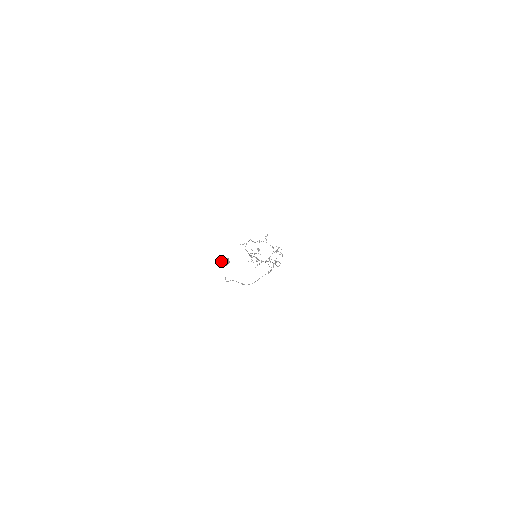
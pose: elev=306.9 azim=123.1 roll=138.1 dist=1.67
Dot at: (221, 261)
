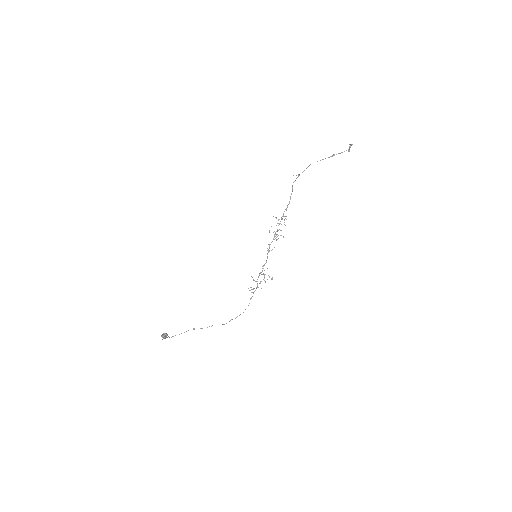
Dot at: (162, 334)
